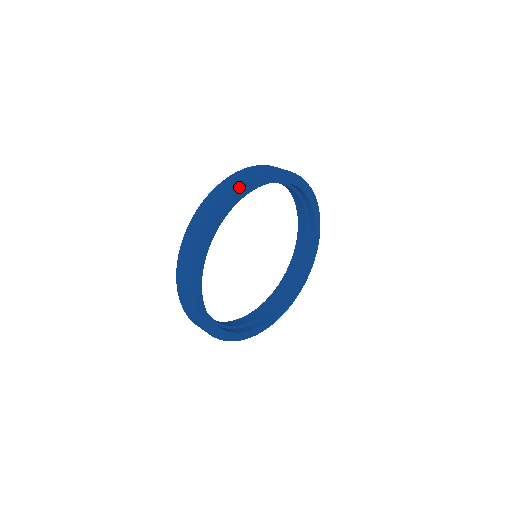
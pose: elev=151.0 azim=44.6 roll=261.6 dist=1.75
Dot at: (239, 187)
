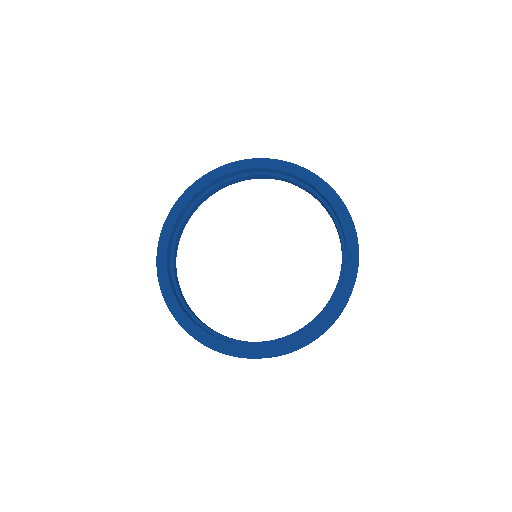
Dot at: (176, 201)
